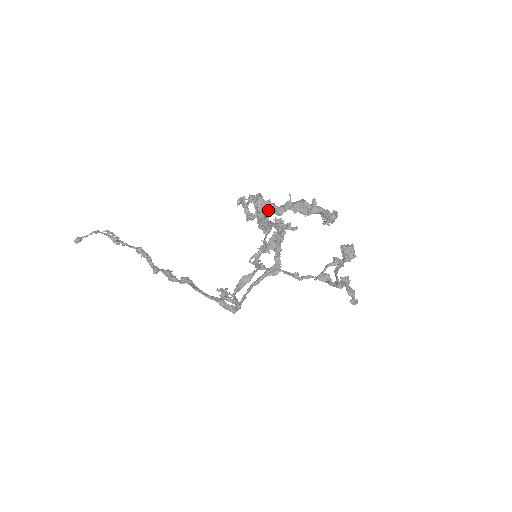
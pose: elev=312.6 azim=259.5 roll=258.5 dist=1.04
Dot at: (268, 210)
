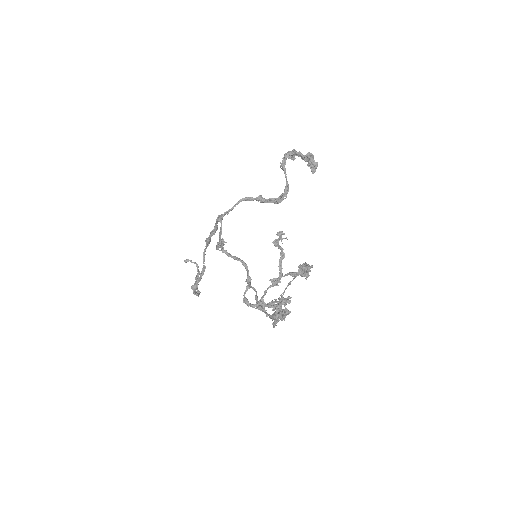
Dot at: (292, 151)
